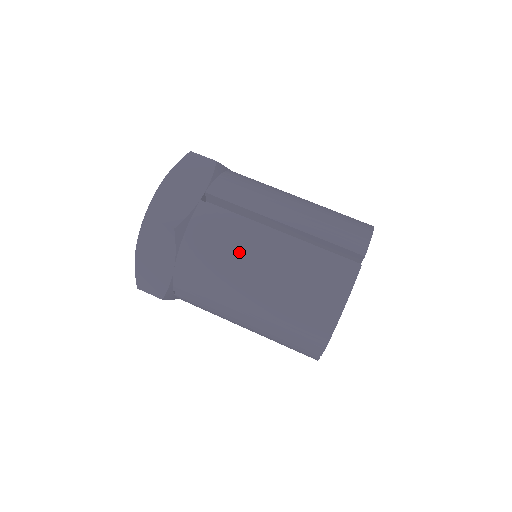
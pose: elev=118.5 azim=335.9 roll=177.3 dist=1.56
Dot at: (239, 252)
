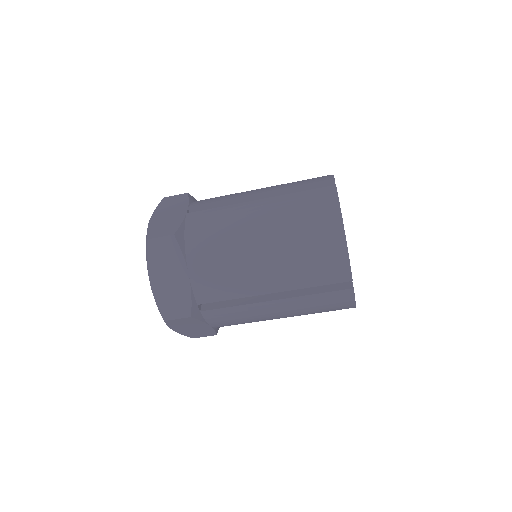
Dot at: (235, 227)
